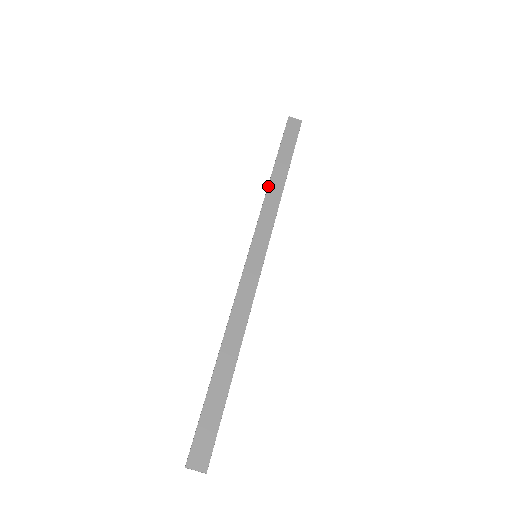
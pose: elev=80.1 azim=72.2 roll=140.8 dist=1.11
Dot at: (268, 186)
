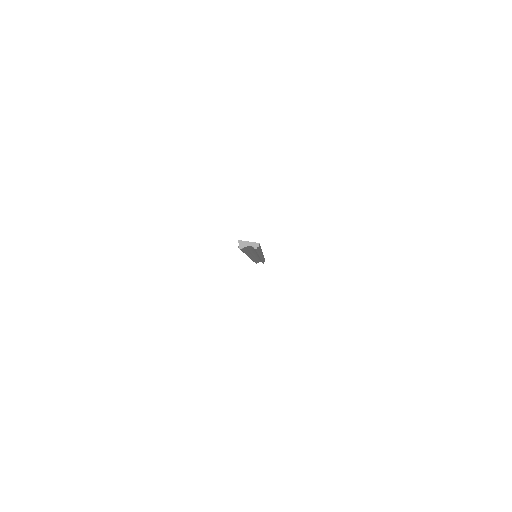
Dot at: occluded
